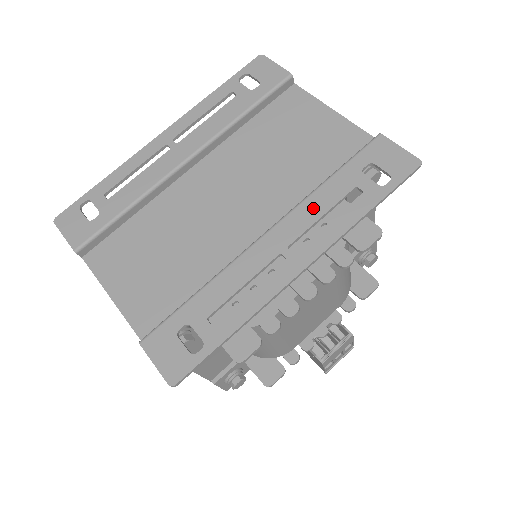
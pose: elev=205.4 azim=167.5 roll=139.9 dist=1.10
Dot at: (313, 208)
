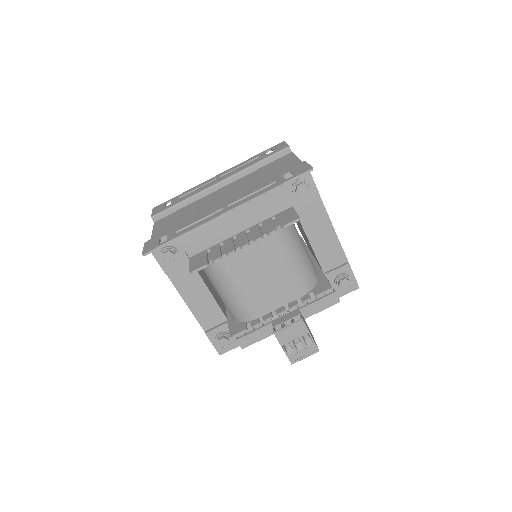
Dot at: (251, 191)
